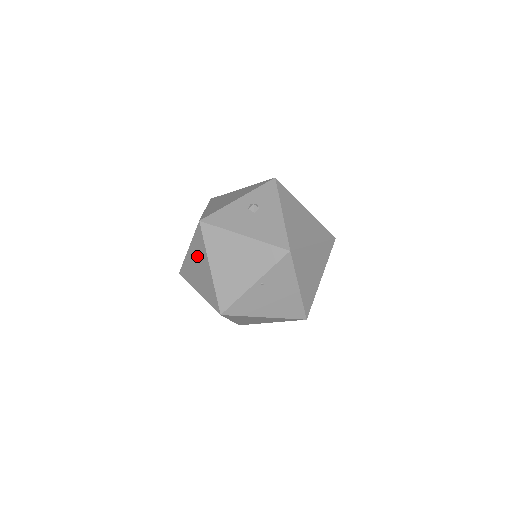
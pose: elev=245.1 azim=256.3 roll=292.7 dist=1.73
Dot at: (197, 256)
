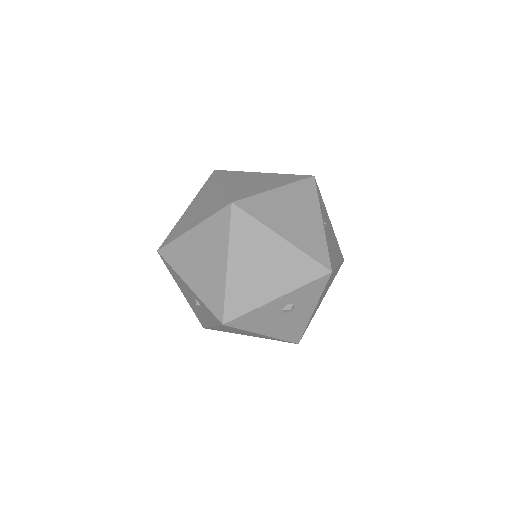
Dot at: (199, 306)
